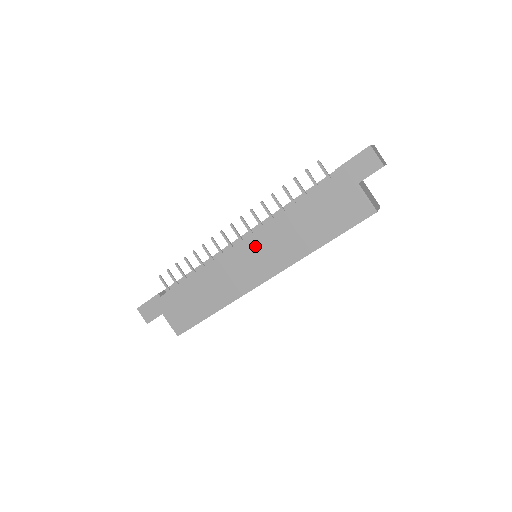
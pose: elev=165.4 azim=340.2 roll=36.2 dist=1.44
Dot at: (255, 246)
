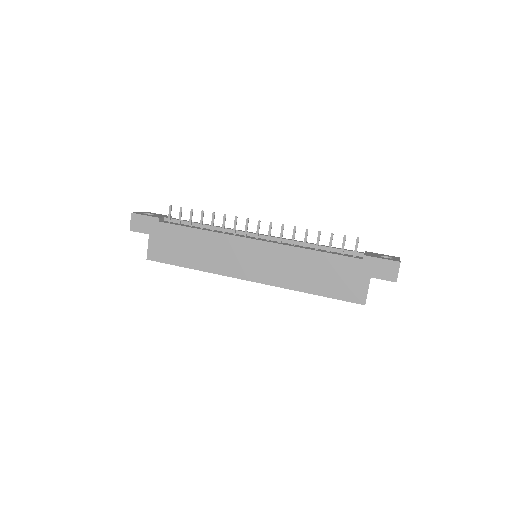
Dot at: (264, 252)
